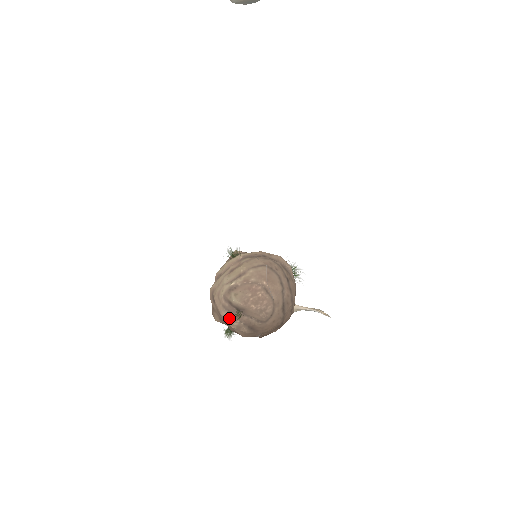
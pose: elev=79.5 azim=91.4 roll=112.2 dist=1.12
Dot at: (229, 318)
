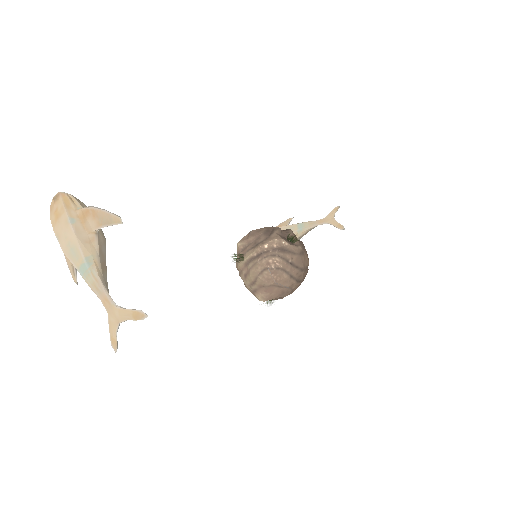
Dot at: occluded
